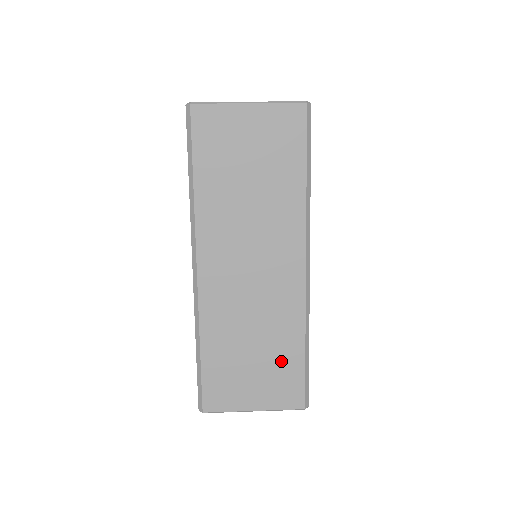
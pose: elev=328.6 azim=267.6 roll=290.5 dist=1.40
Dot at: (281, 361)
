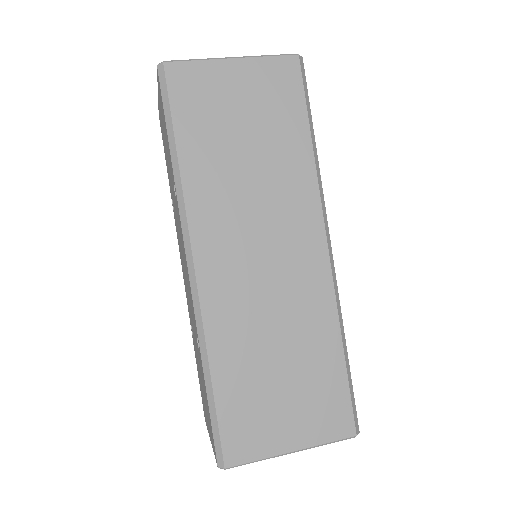
Dot at: (317, 374)
